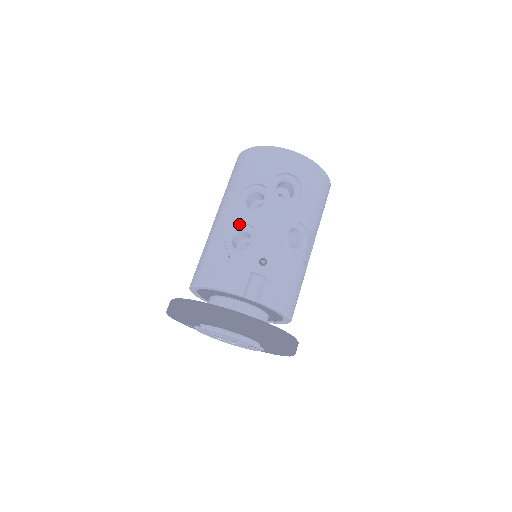
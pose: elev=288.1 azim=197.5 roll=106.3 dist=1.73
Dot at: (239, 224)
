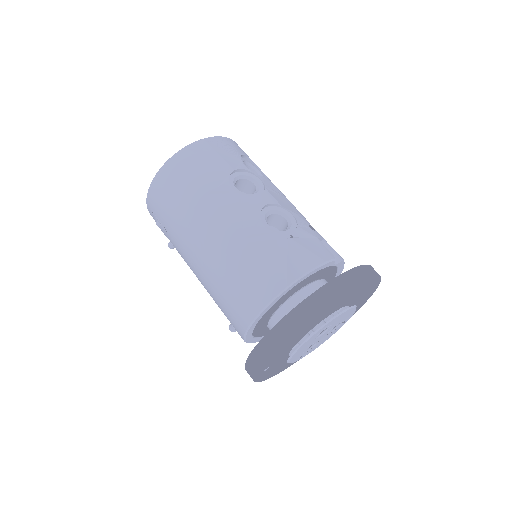
Dot at: (262, 209)
